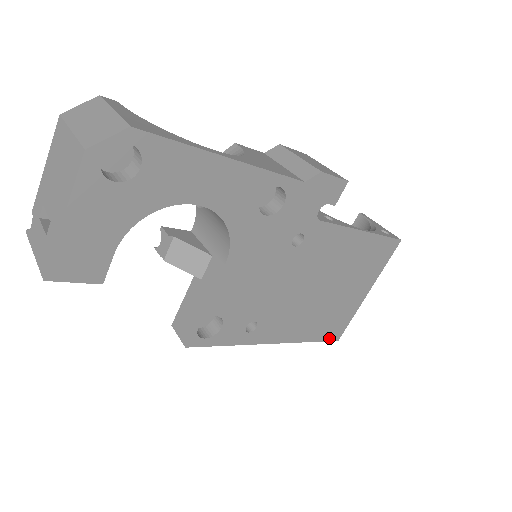
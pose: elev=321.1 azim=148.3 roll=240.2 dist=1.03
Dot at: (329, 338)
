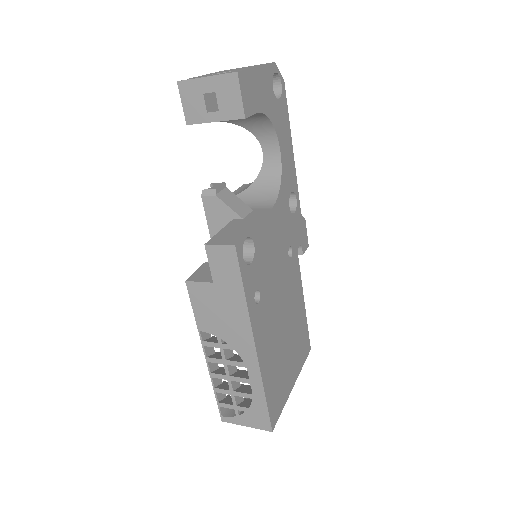
Dot at: (271, 414)
